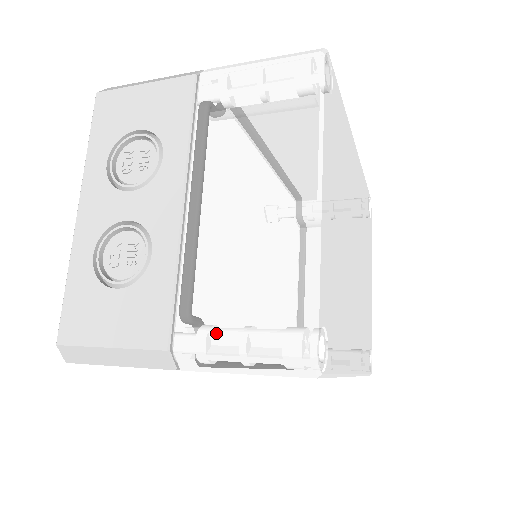
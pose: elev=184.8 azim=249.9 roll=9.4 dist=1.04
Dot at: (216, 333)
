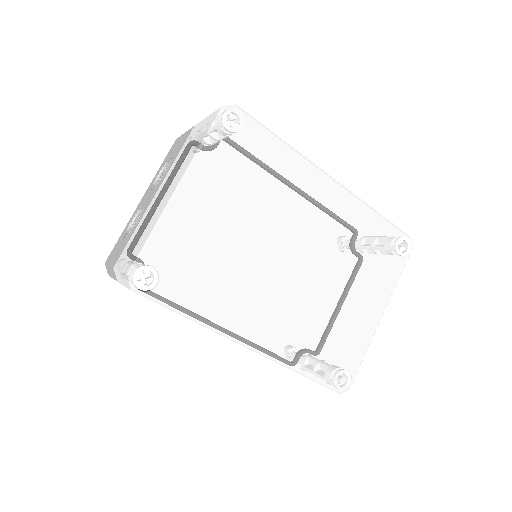
Dot at: (123, 261)
